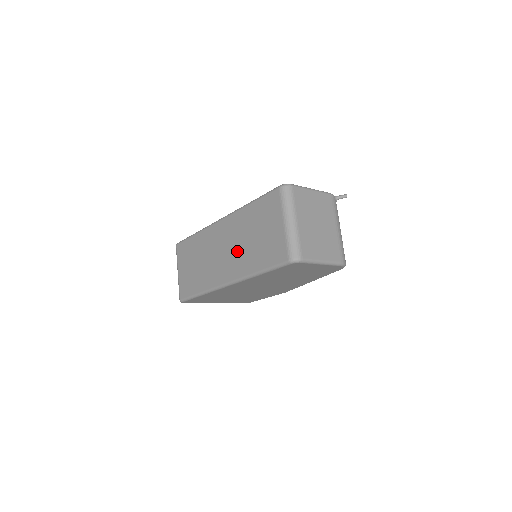
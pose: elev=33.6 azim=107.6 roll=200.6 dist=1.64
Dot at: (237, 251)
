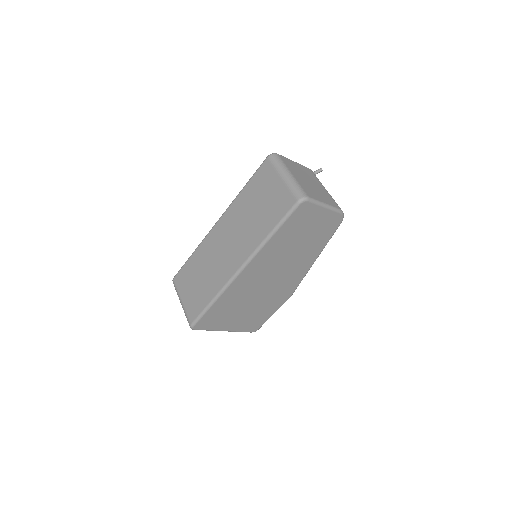
Dot at: (242, 233)
